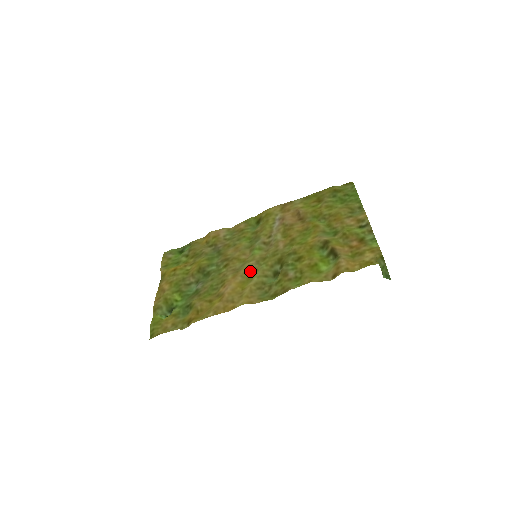
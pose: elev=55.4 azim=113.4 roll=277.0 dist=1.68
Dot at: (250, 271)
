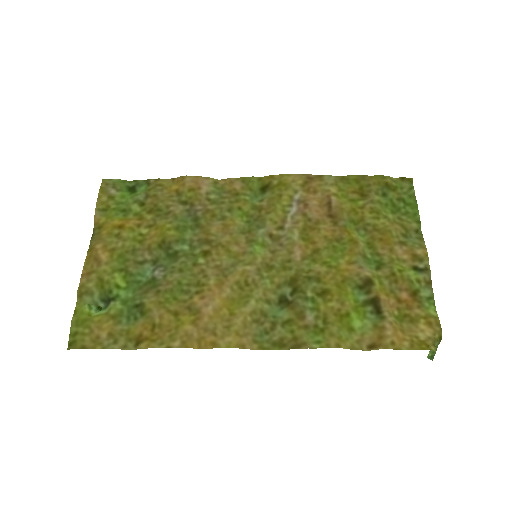
Dot at: (245, 283)
